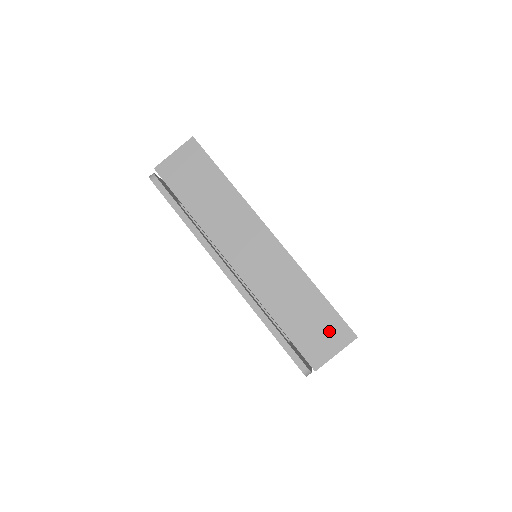
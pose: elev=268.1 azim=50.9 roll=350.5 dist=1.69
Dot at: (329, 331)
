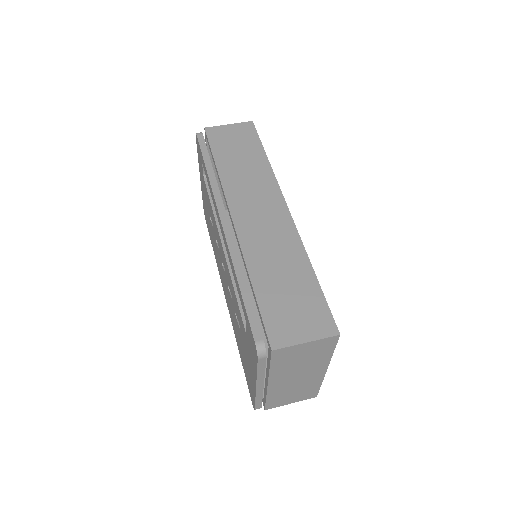
Dot at: (308, 315)
